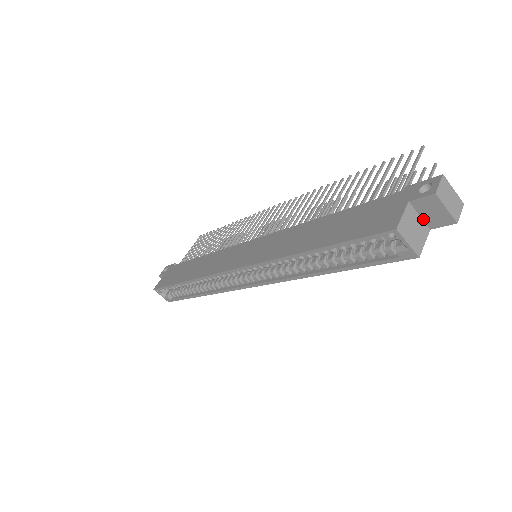
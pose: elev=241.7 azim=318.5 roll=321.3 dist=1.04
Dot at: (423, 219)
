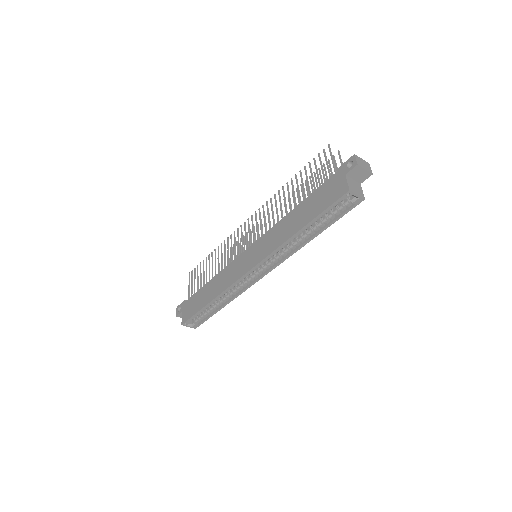
Dot at: (355, 180)
